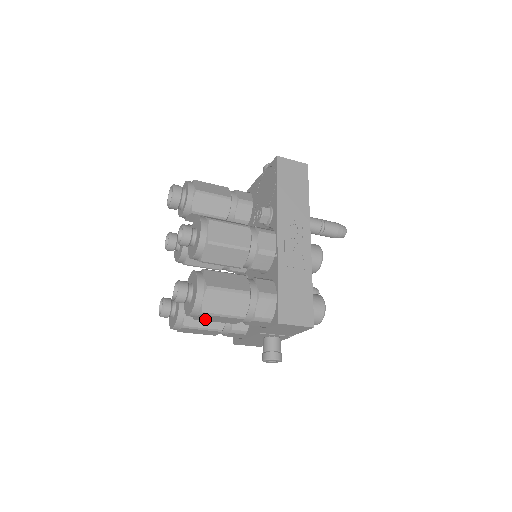
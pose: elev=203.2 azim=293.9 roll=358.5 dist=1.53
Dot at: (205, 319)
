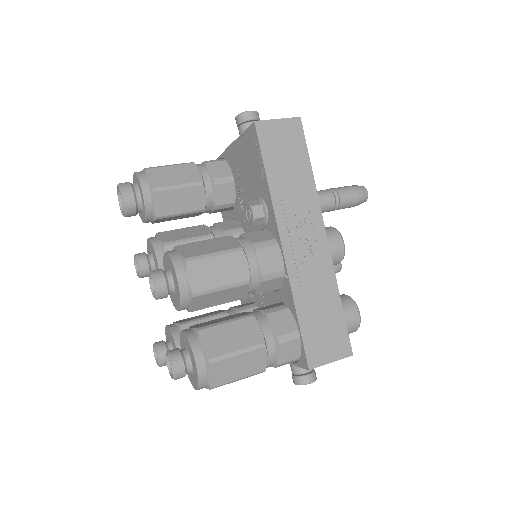
Dot at: occluded
